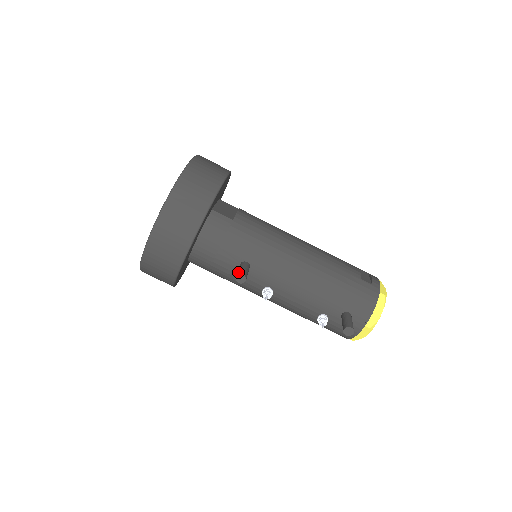
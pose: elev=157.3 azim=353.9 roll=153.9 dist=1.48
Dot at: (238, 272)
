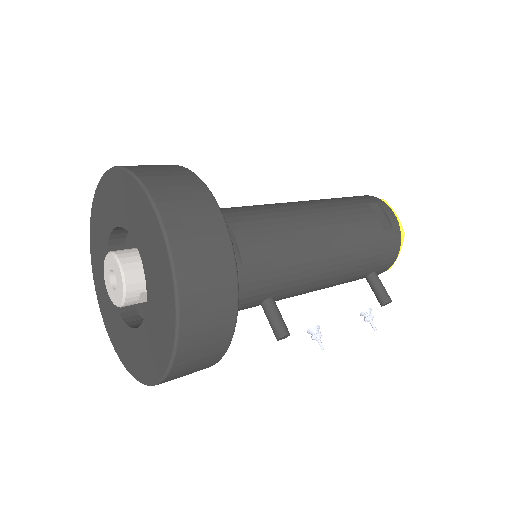
Dot at: (278, 332)
